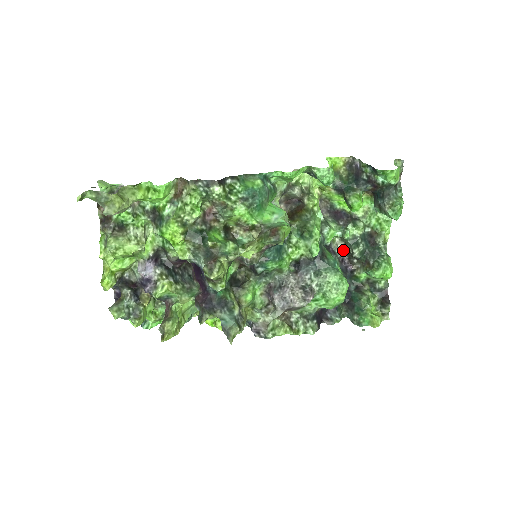
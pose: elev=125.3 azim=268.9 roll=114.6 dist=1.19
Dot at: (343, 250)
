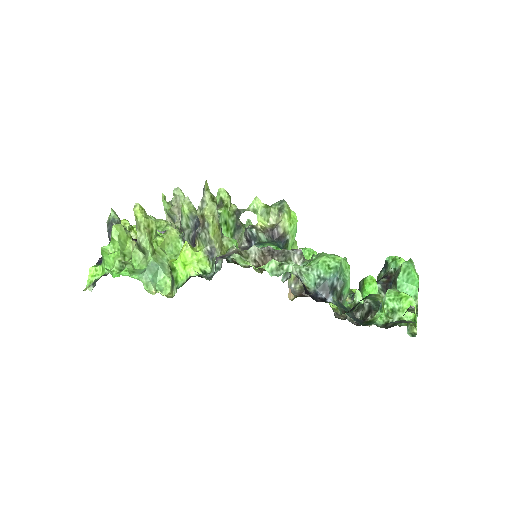
Dot at: (355, 323)
